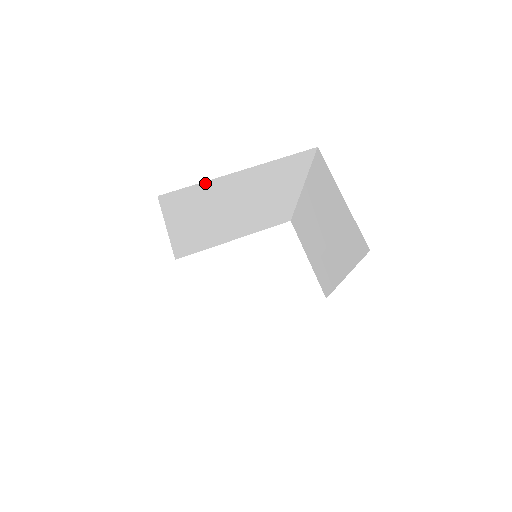
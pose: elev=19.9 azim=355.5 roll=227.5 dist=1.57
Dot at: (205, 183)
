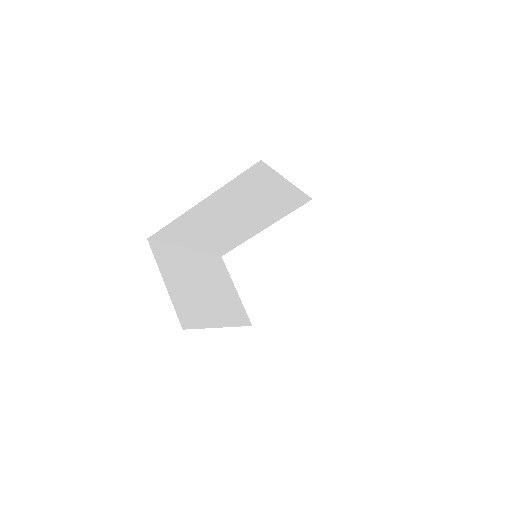
Dot at: (179, 218)
